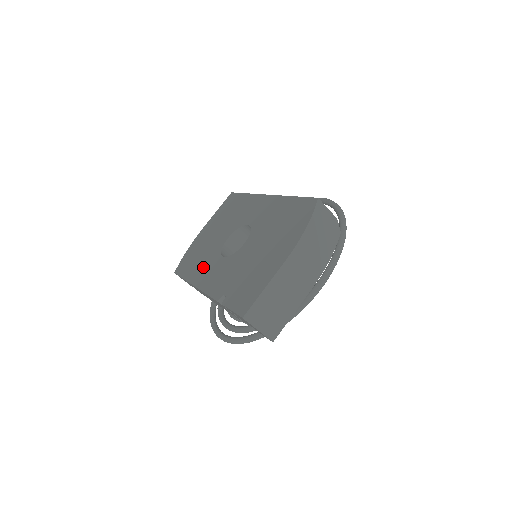
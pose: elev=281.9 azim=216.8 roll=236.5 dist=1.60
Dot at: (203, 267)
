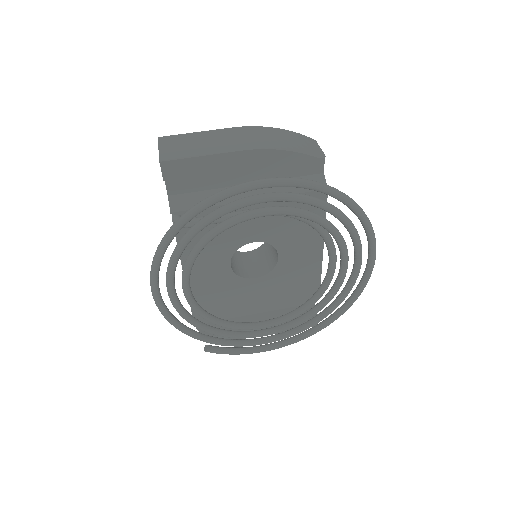
Dot at: occluded
